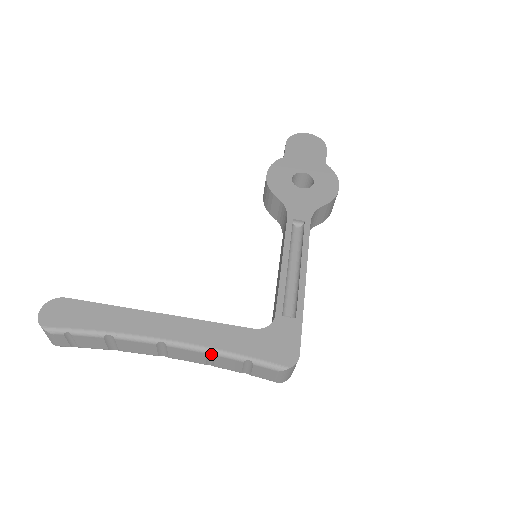
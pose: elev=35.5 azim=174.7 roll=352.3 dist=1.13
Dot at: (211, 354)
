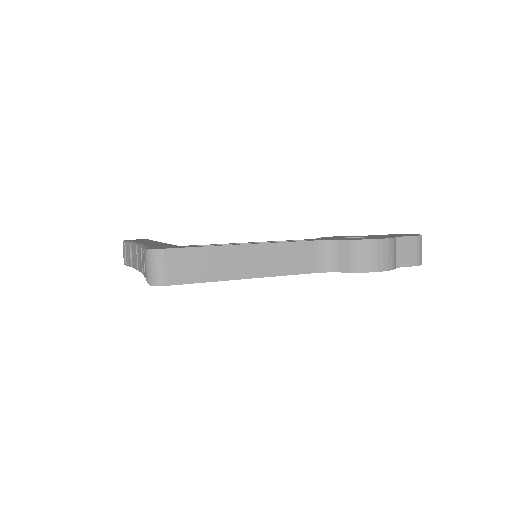
Dot at: occluded
